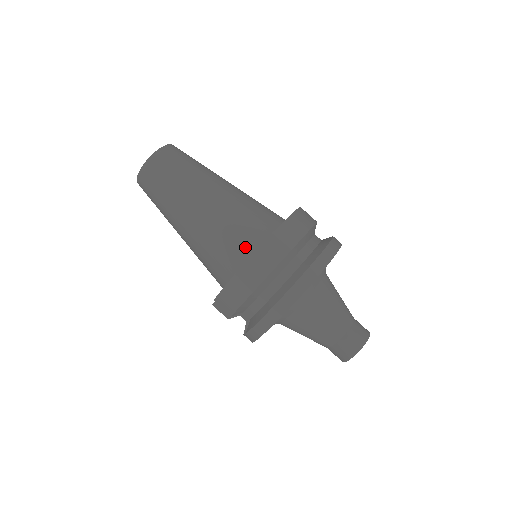
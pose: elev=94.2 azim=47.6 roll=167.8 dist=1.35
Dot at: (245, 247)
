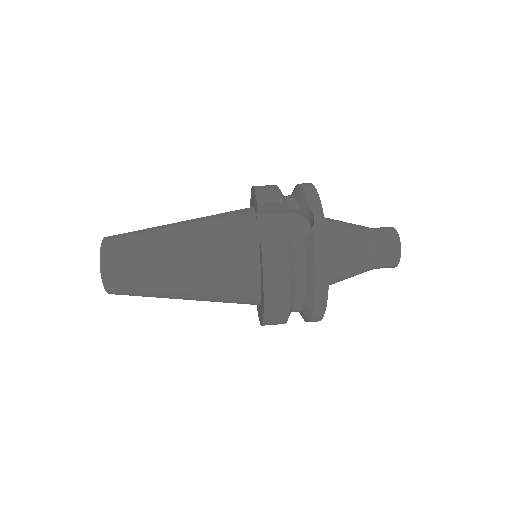
Dot at: occluded
